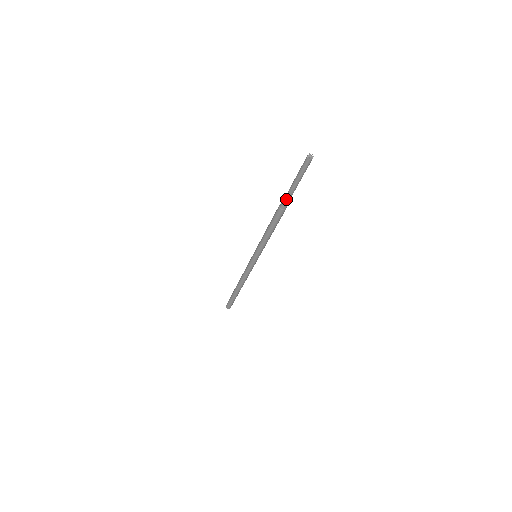
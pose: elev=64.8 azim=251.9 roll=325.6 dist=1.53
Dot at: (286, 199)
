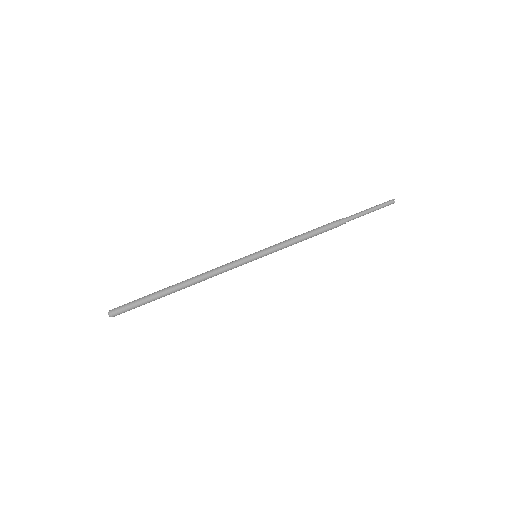
Dot at: (350, 217)
